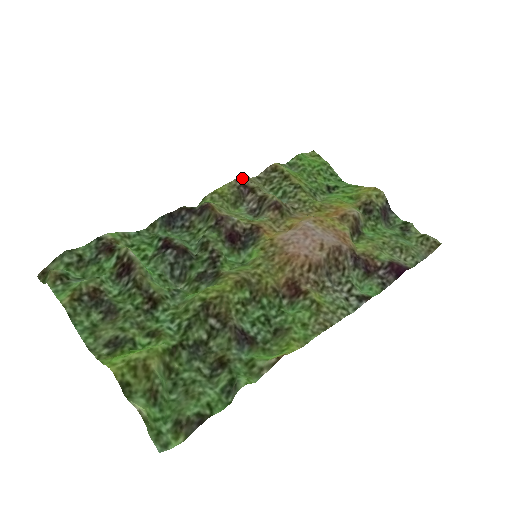
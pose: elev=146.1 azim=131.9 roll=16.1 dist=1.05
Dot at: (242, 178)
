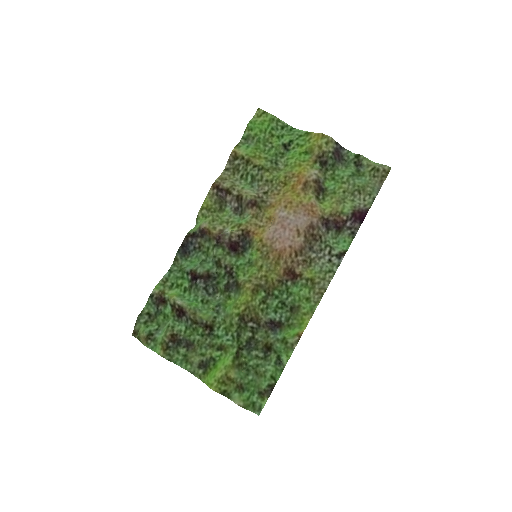
Dot at: (215, 184)
